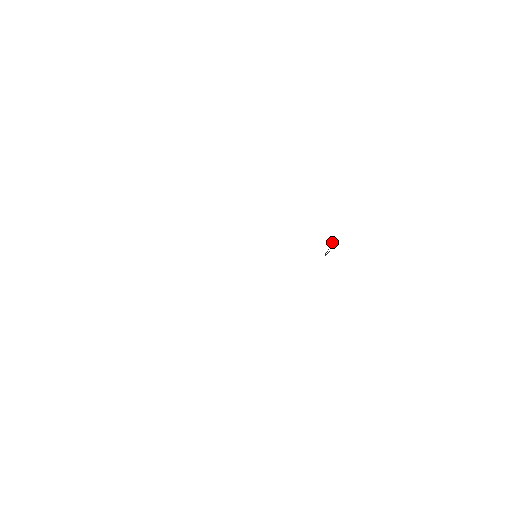
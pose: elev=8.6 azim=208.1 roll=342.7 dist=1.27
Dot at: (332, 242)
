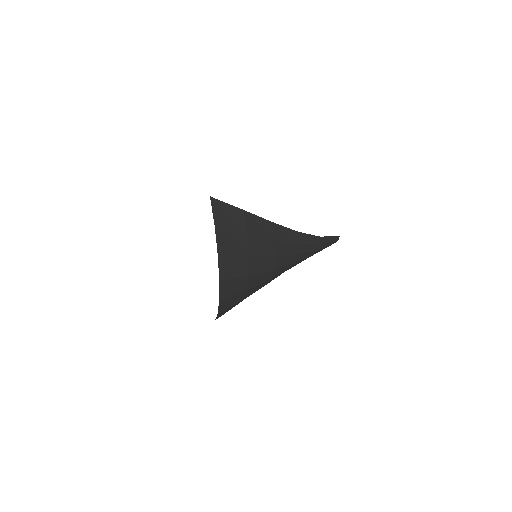
Dot at: (309, 234)
